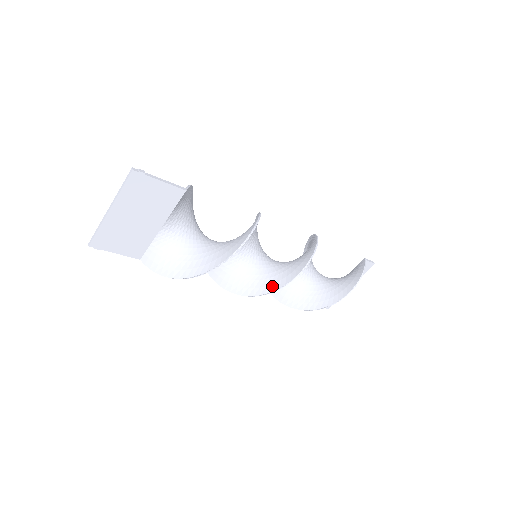
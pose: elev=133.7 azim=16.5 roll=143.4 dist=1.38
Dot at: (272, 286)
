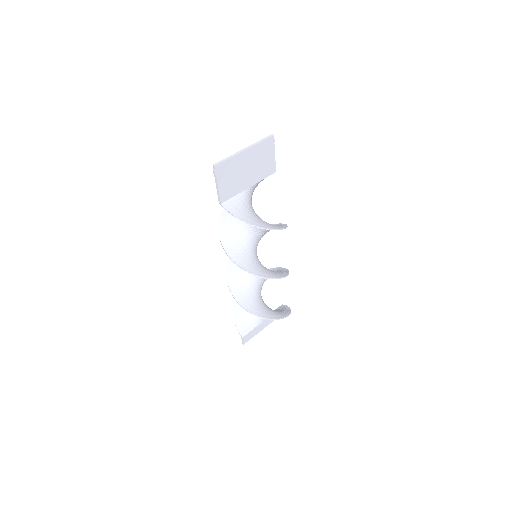
Dot at: (275, 275)
